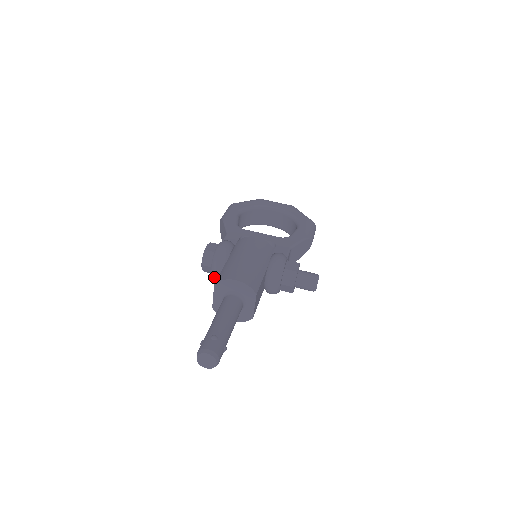
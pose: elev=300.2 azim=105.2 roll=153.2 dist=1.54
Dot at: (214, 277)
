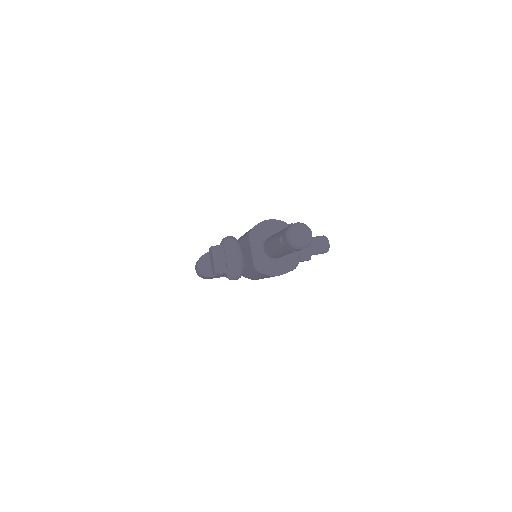
Dot at: (232, 266)
